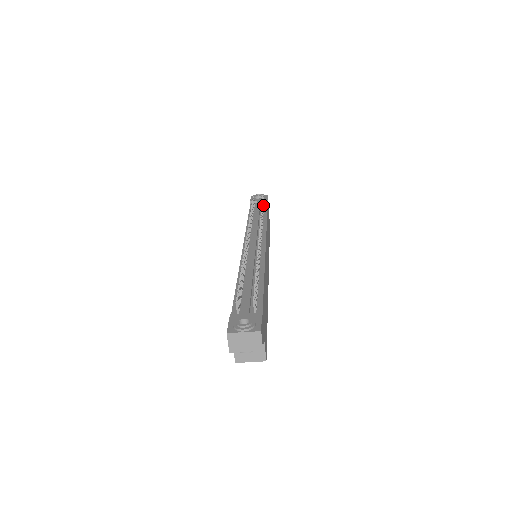
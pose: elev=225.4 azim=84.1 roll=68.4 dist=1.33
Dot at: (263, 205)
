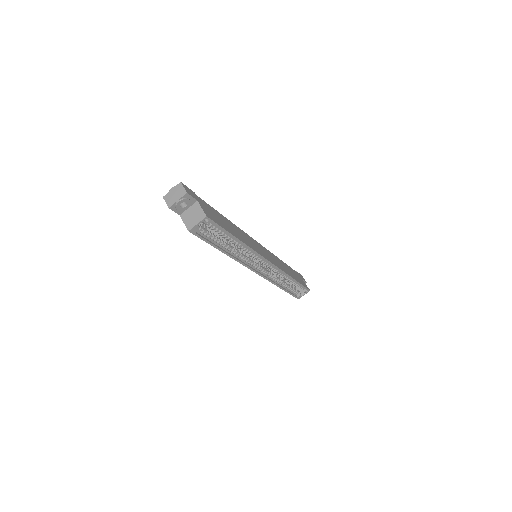
Dot at: occluded
